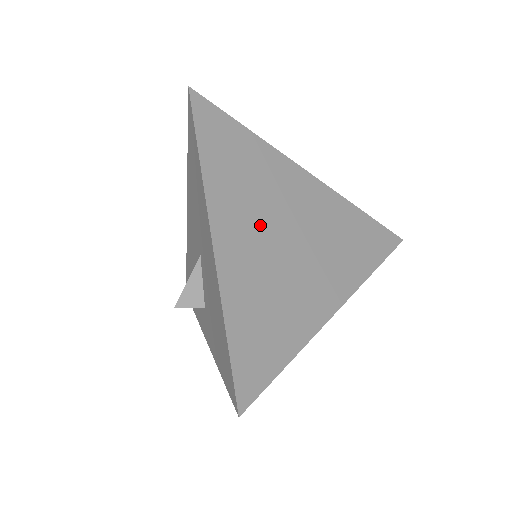
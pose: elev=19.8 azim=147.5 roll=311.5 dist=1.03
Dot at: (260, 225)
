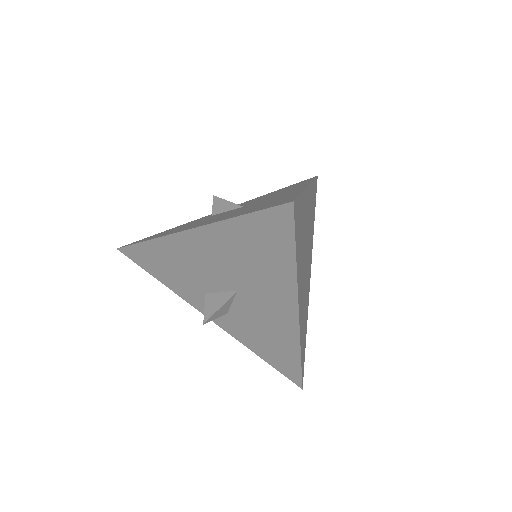
Dot at: (304, 271)
